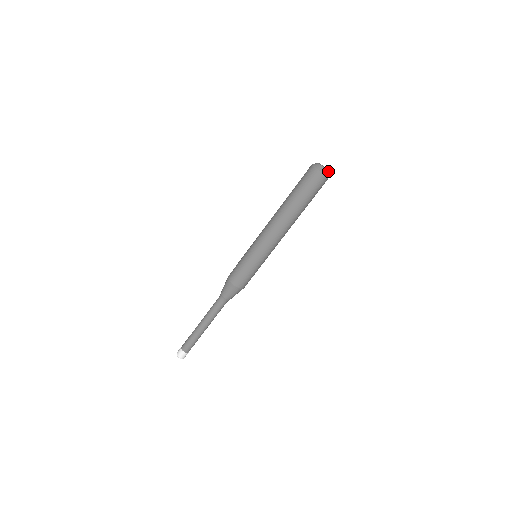
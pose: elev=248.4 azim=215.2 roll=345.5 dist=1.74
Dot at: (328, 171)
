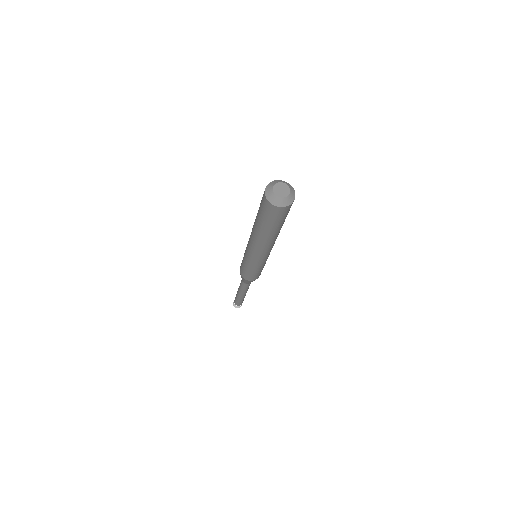
Dot at: (285, 198)
